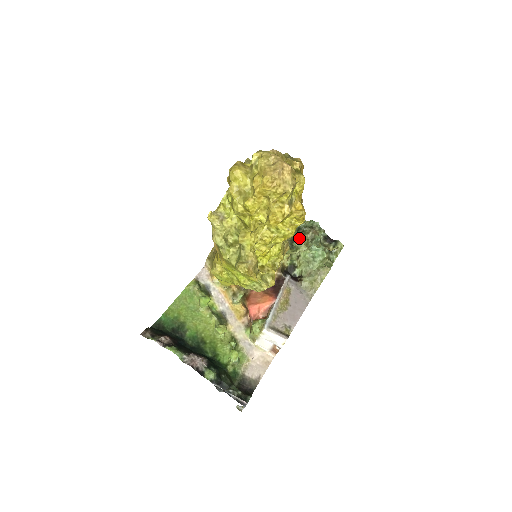
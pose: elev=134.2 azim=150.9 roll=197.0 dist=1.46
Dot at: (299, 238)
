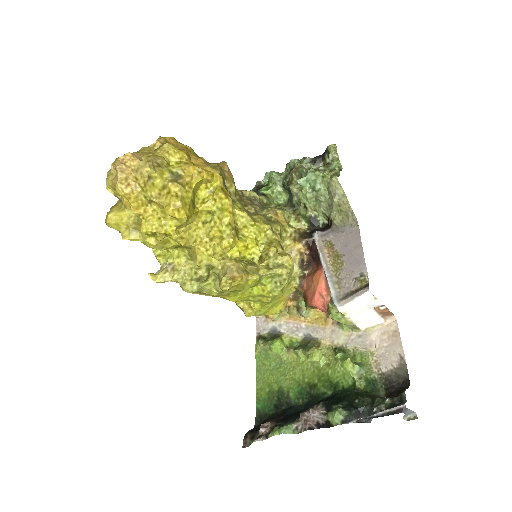
Dot at: (290, 192)
